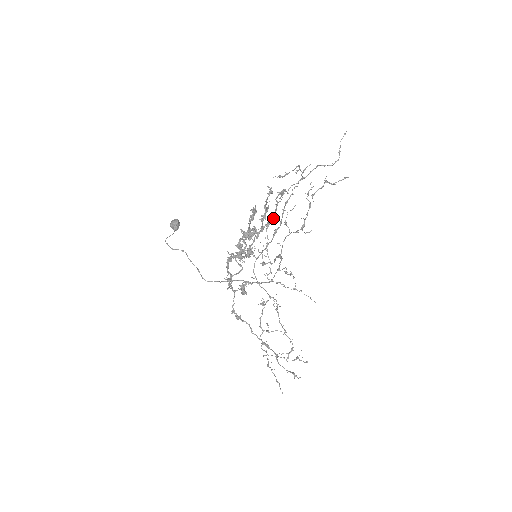
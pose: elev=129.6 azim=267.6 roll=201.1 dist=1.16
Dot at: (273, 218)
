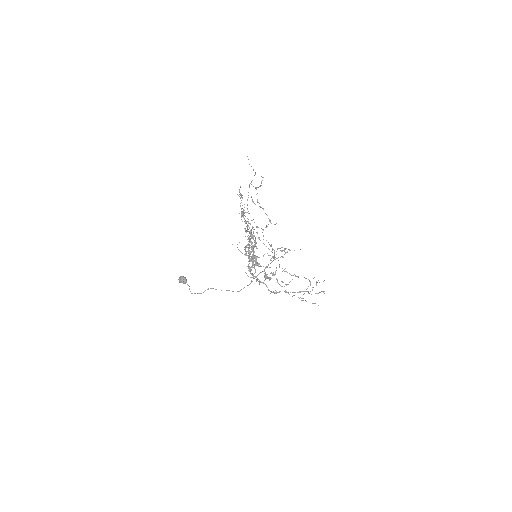
Dot at: (257, 232)
